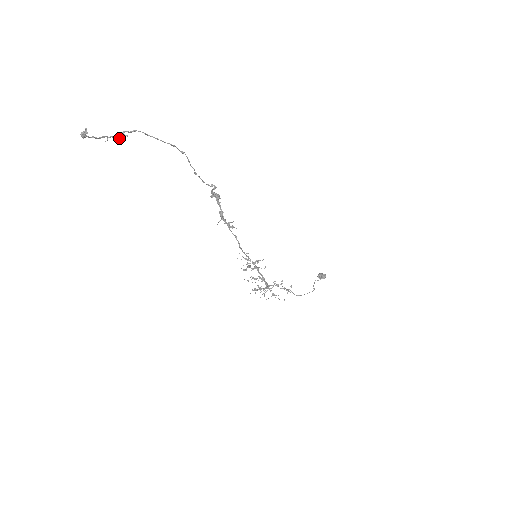
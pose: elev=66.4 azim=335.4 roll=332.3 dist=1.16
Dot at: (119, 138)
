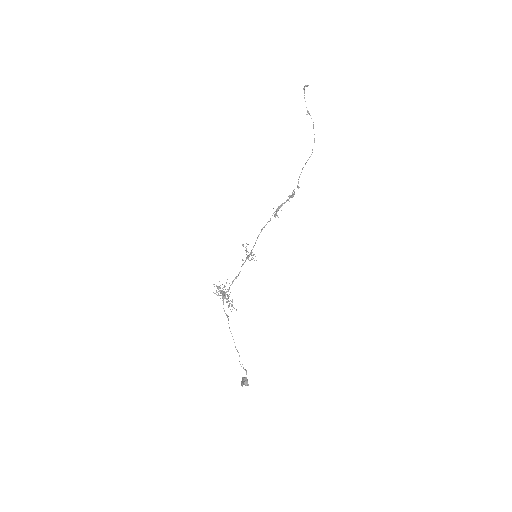
Dot at: (306, 114)
